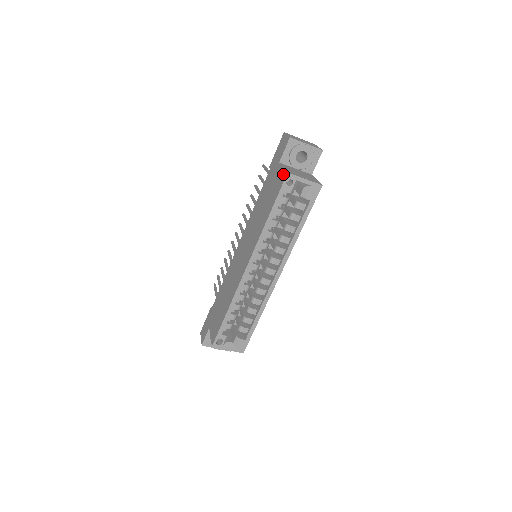
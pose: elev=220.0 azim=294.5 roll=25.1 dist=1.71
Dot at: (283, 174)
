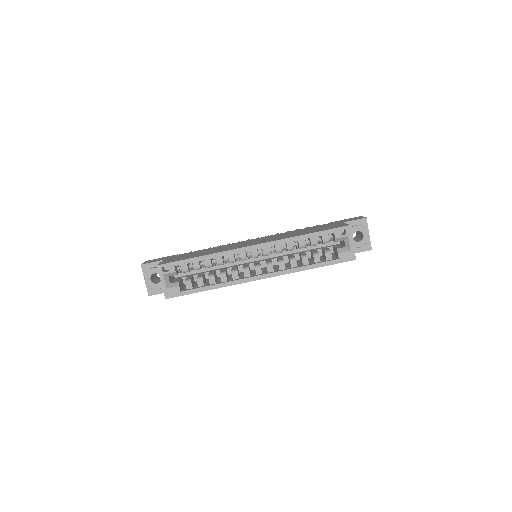
Dot at: (344, 225)
